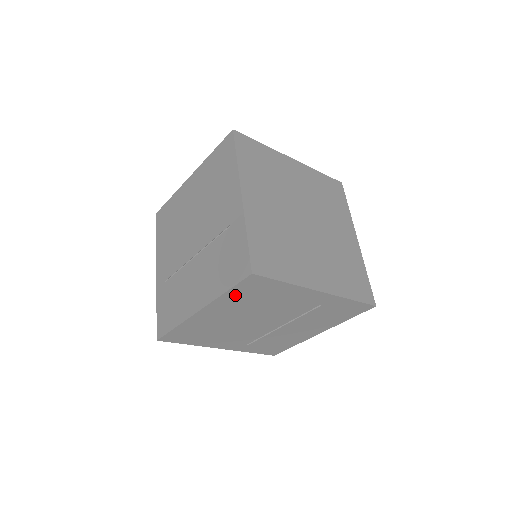
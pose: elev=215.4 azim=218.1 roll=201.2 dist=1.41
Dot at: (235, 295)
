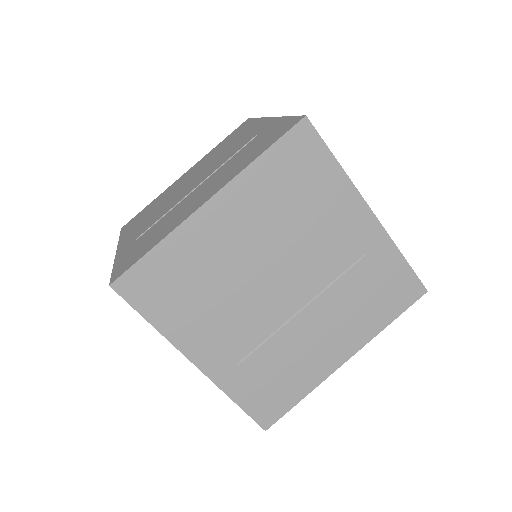
Dot at: (269, 171)
